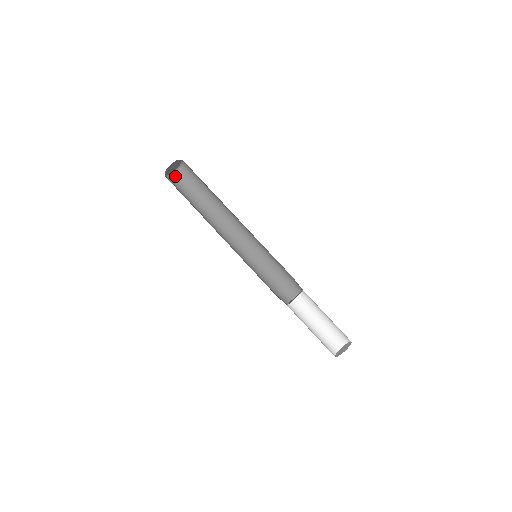
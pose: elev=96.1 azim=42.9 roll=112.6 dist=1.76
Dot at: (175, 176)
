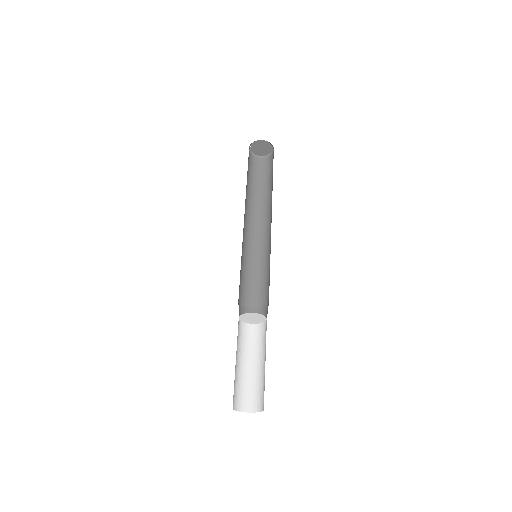
Dot at: (267, 159)
